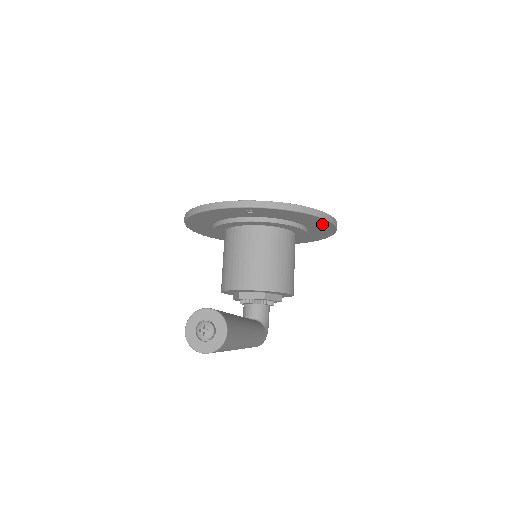
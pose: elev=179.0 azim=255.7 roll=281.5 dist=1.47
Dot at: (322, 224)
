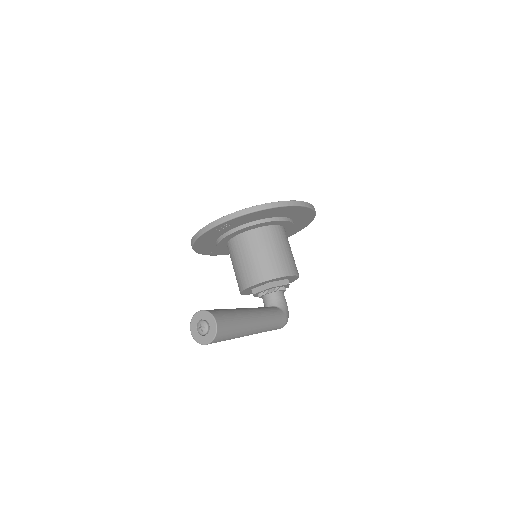
Dot at: (293, 210)
